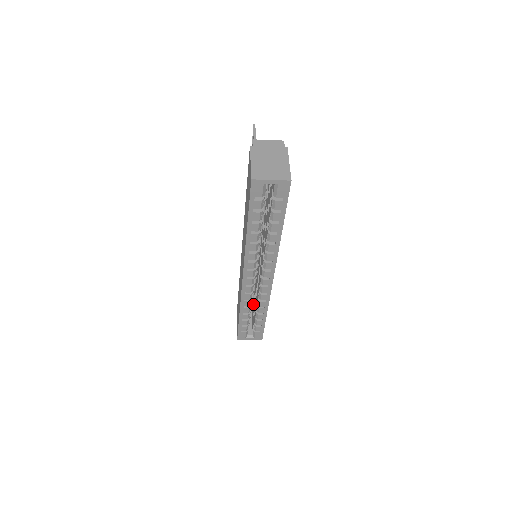
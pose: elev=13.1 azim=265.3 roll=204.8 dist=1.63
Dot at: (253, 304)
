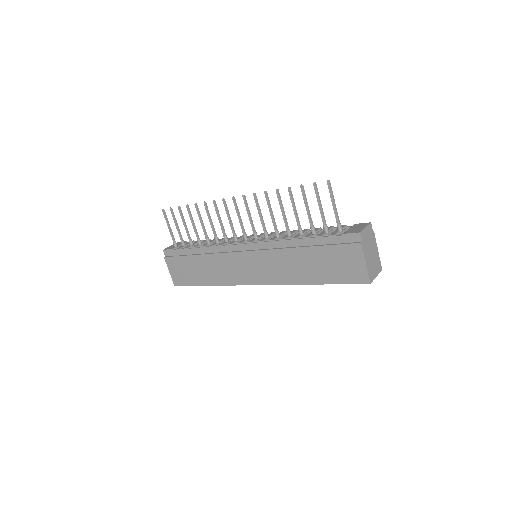
Dot at: occluded
